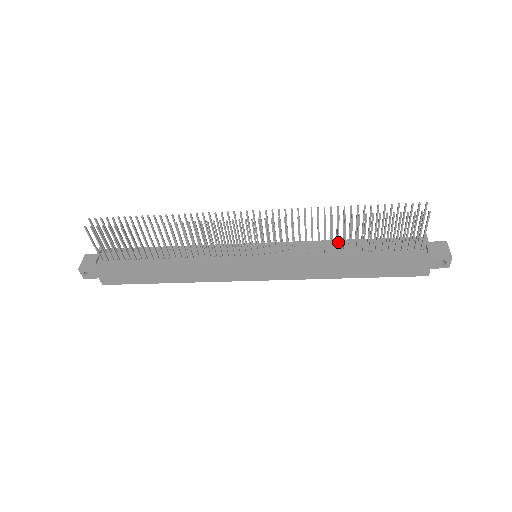
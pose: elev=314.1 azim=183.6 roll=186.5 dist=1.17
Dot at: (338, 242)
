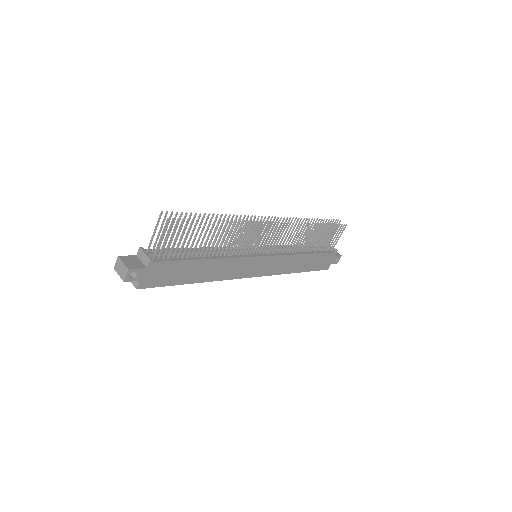
Dot at: occluded
